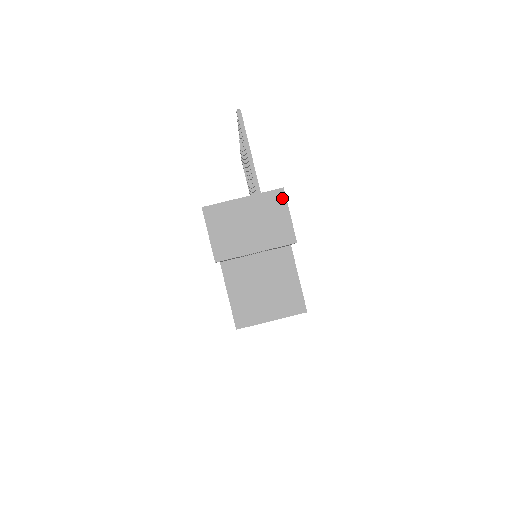
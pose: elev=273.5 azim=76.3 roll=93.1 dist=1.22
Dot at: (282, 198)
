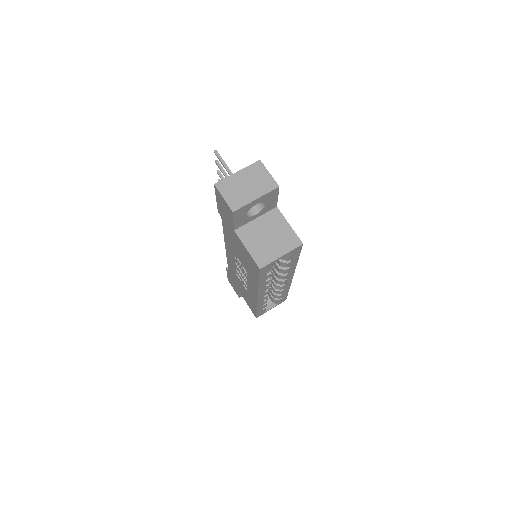
Dot at: (261, 165)
